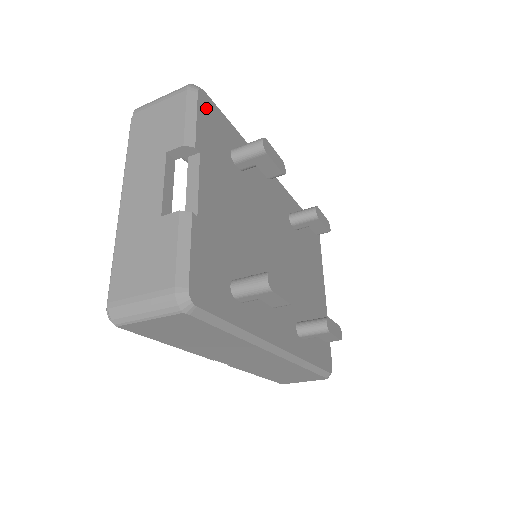
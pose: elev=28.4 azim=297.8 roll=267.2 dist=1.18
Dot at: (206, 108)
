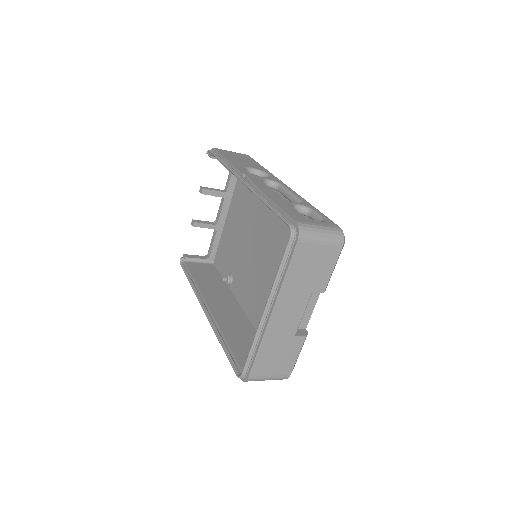
Dot at: occluded
